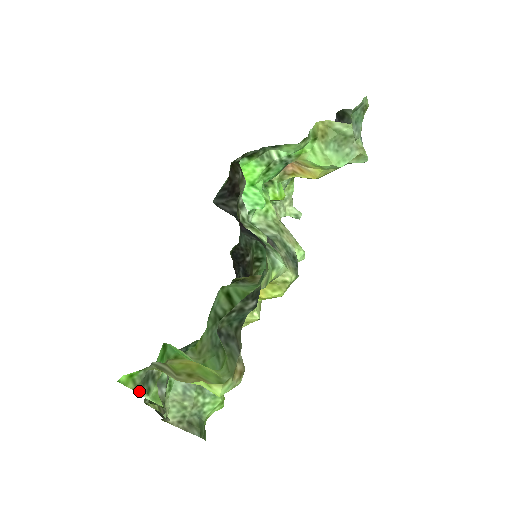
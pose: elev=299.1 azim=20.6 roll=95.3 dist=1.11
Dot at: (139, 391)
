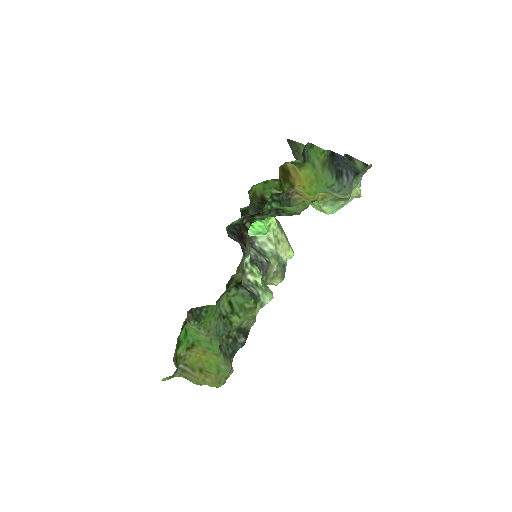
Dot at: (171, 377)
